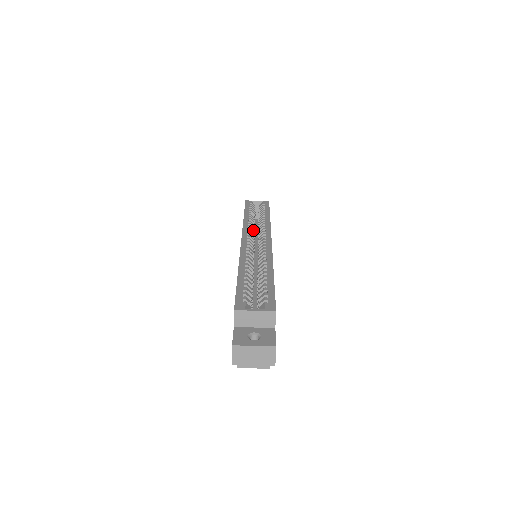
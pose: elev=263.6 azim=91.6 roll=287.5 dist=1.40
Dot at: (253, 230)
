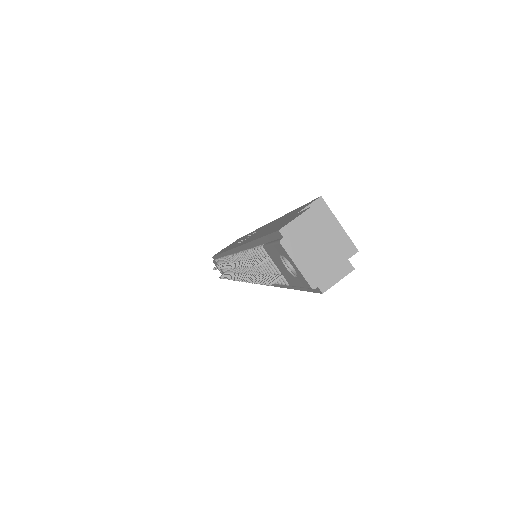
Dot at: occluded
